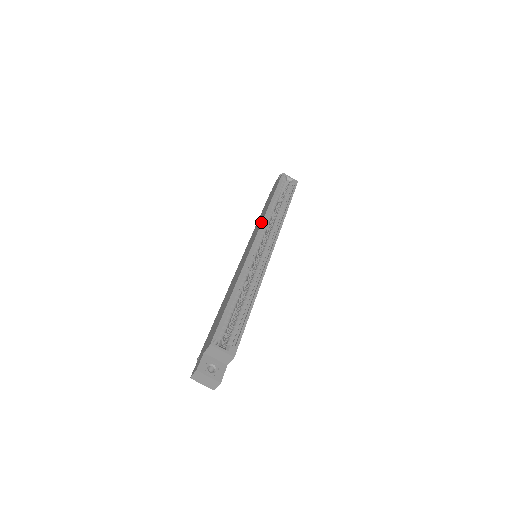
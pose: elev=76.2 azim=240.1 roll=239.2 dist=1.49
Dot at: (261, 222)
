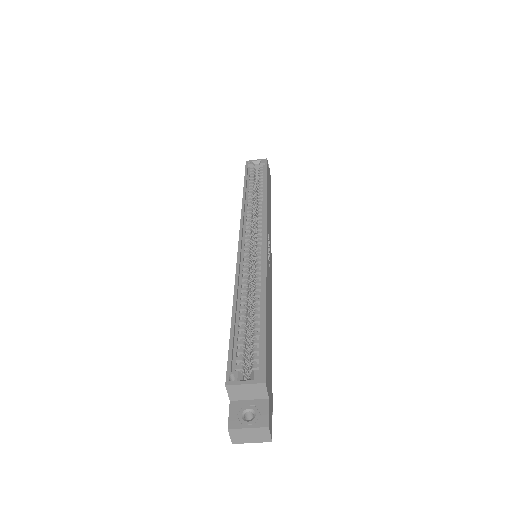
Dot at: occluded
